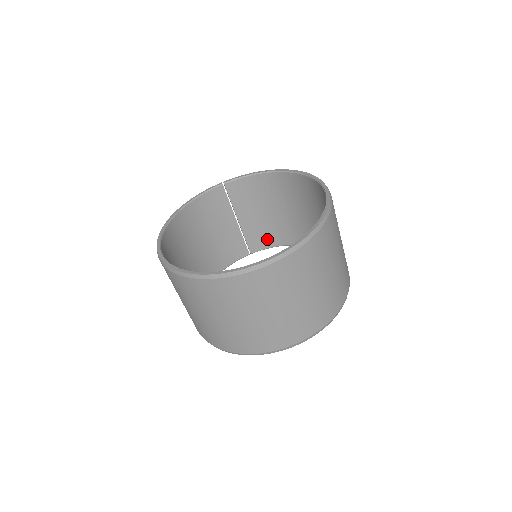
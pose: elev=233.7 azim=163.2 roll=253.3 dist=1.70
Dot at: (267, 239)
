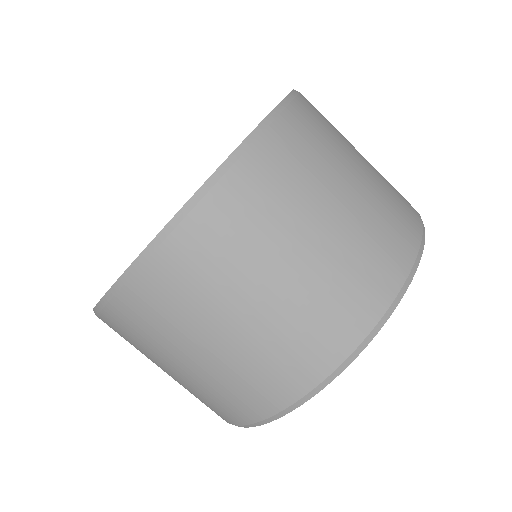
Dot at: occluded
